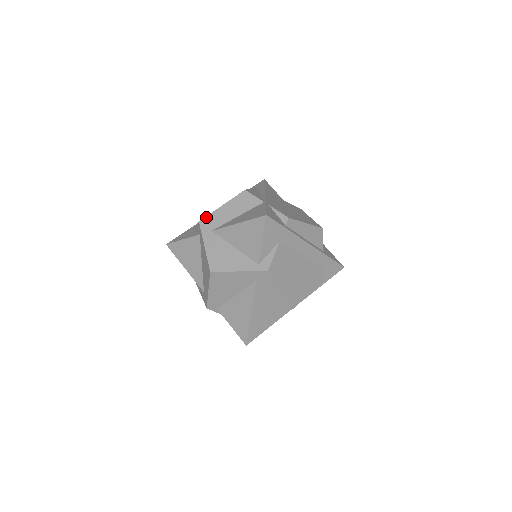
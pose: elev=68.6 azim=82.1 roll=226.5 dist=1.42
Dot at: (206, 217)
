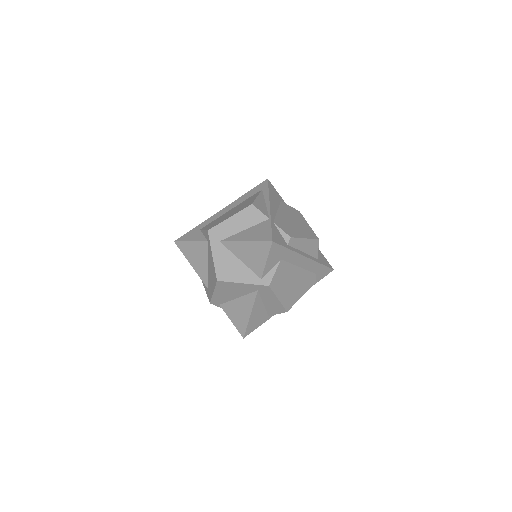
Dot at: (214, 227)
